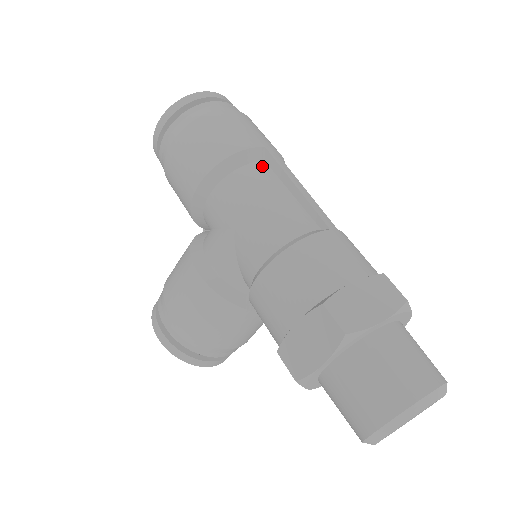
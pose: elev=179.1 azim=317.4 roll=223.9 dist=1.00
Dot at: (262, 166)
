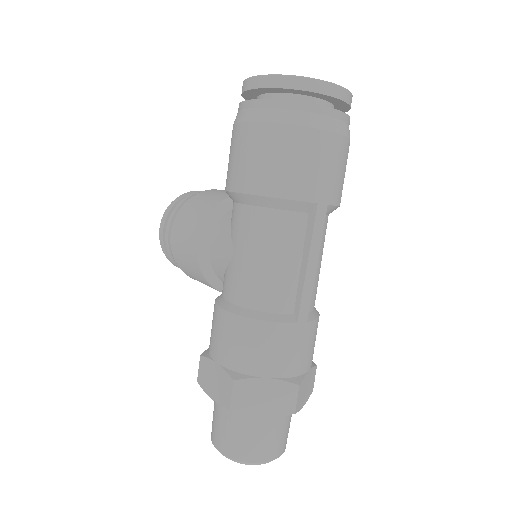
Dot at: (299, 220)
